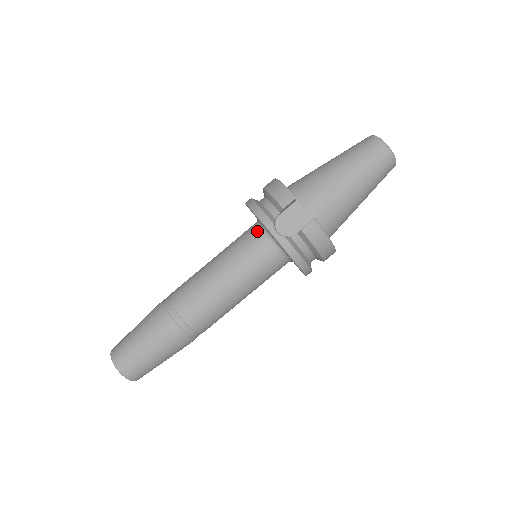
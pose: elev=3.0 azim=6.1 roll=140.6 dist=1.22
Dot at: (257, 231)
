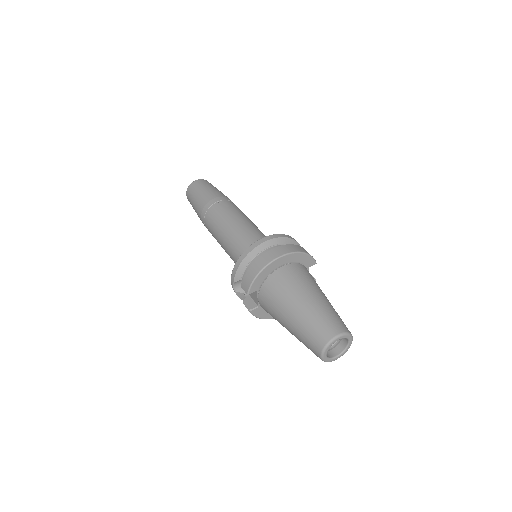
Dot at: occluded
